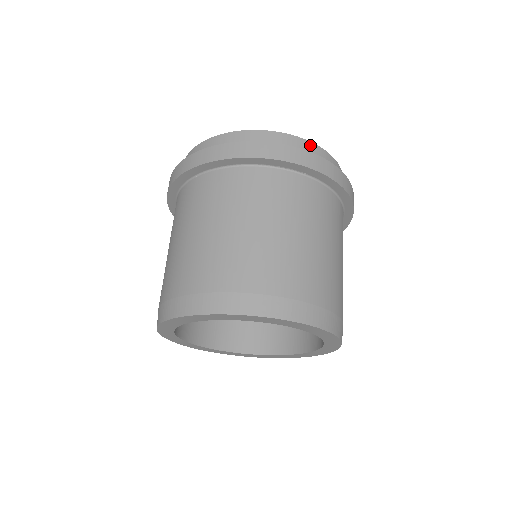
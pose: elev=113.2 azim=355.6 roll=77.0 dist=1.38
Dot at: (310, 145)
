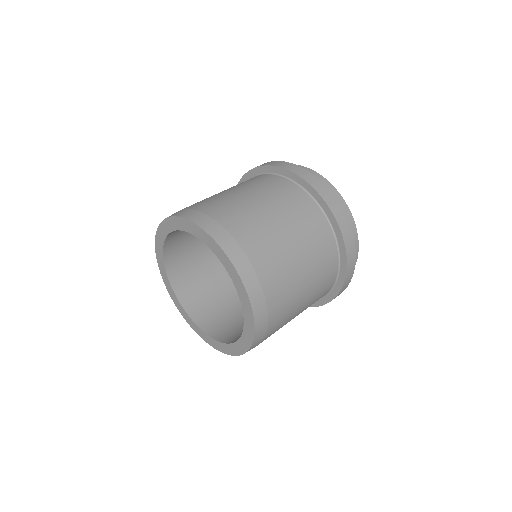
Dot at: occluded
